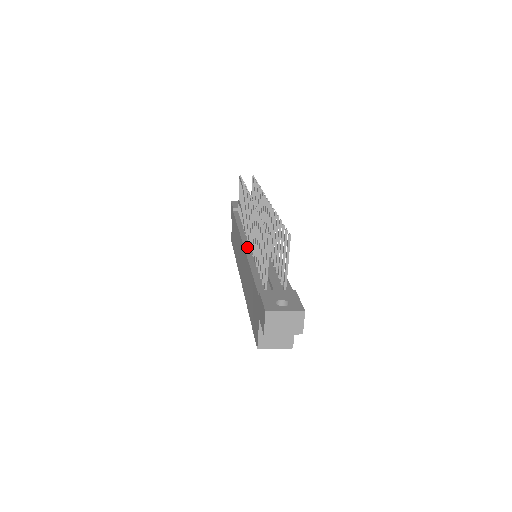
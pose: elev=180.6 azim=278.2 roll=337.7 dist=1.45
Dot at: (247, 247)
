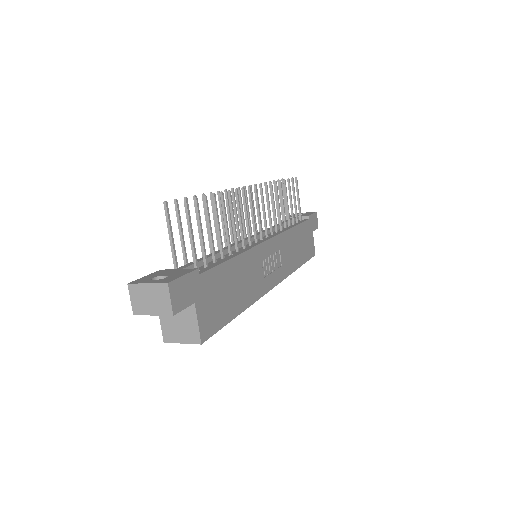
Dot at: occluded
